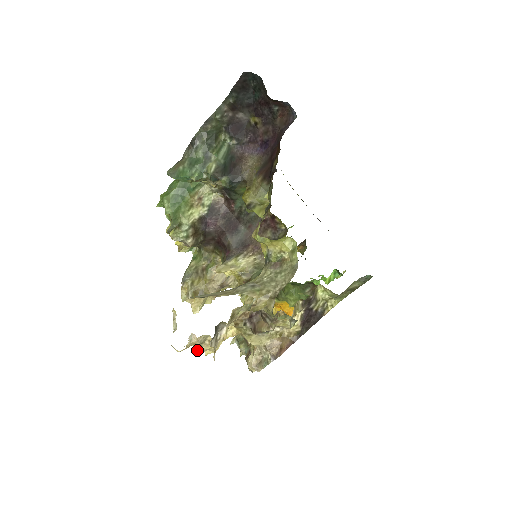
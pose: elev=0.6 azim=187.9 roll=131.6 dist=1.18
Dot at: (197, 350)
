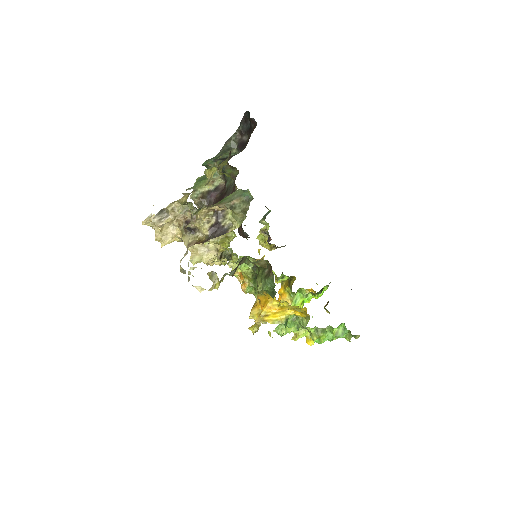
Dot at: (156, 236)
